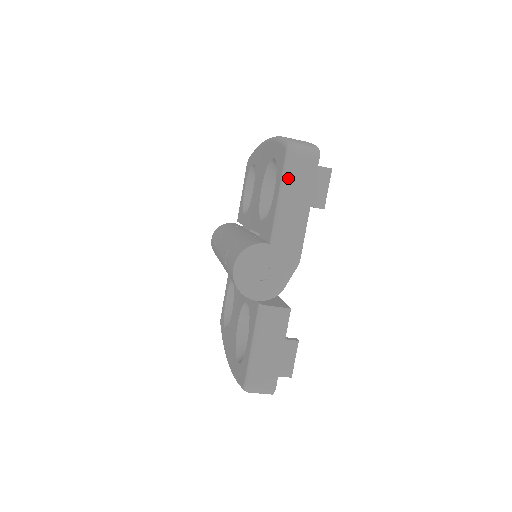
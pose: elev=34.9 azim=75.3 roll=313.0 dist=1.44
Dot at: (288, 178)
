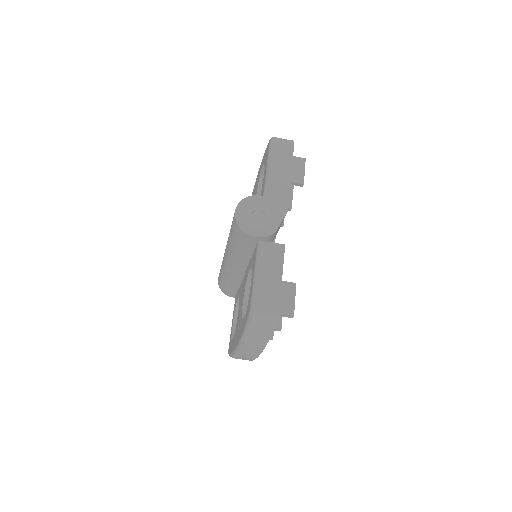
Dot at: (272, 154)
